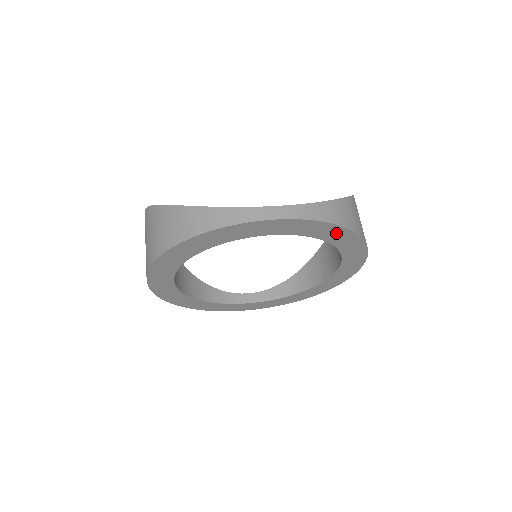
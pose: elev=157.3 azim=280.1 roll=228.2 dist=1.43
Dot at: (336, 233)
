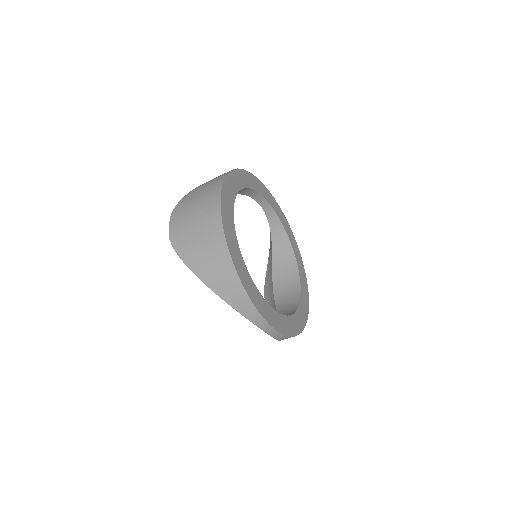
Dot at: (286, 225)
